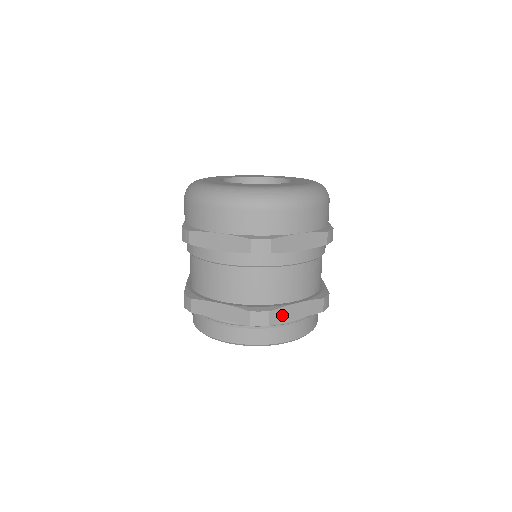
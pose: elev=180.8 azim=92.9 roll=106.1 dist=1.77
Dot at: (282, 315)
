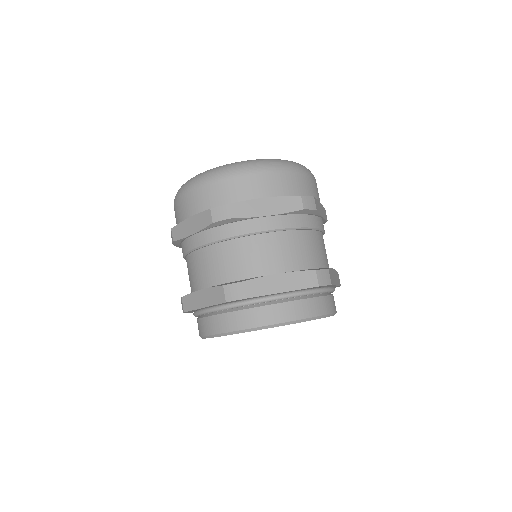
Dot at: (261, 287)
